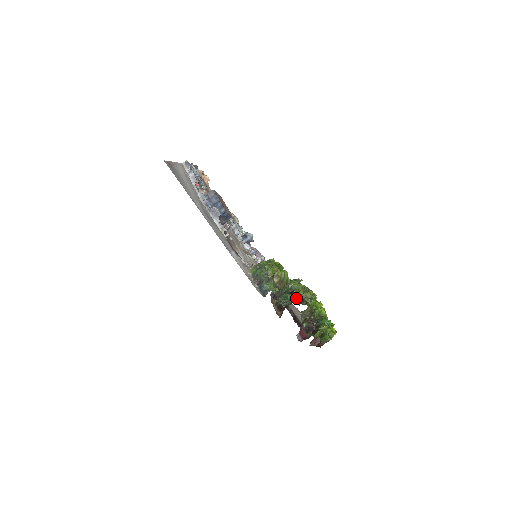
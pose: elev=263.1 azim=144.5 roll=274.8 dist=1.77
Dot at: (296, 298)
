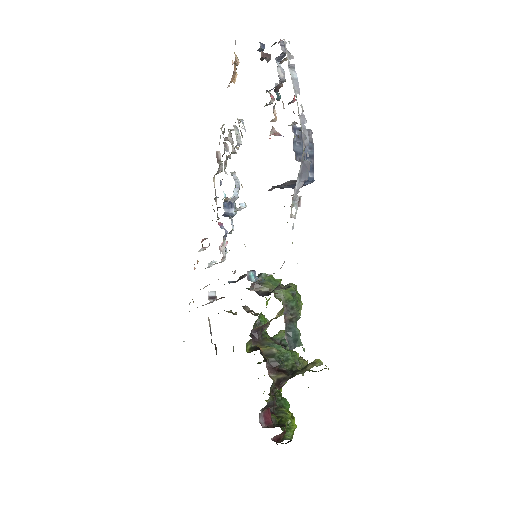
Dot at: (294, 362)
